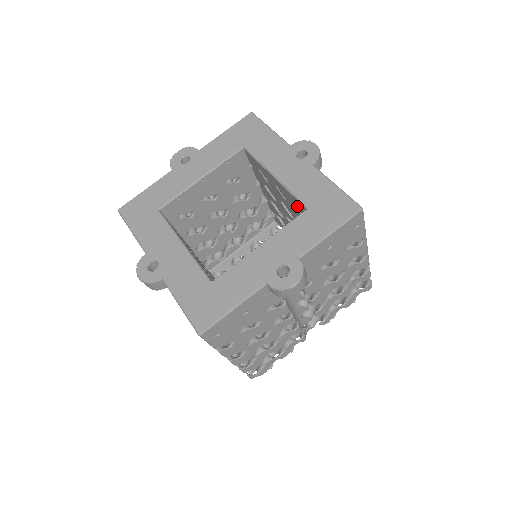
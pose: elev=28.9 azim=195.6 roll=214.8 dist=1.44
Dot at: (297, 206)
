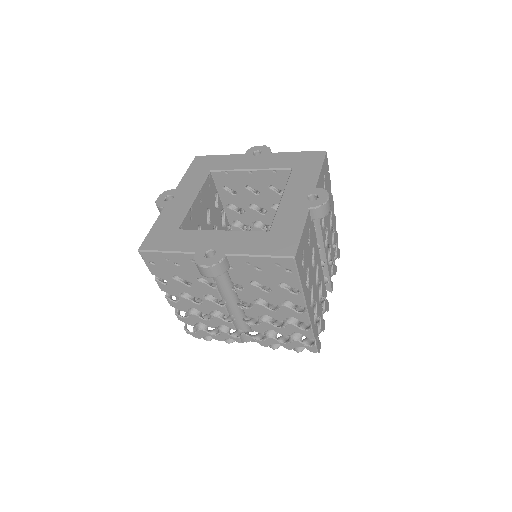
Dot at: occluded
